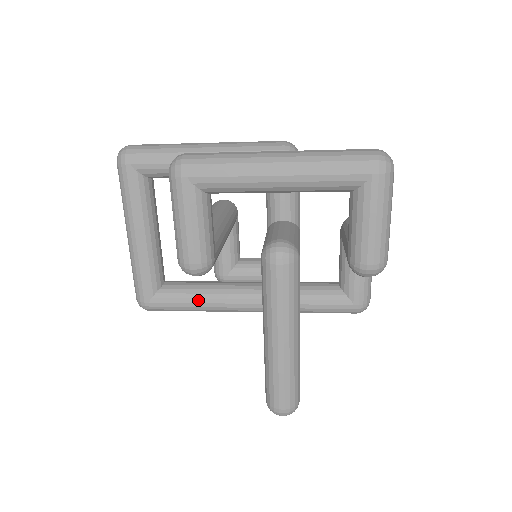
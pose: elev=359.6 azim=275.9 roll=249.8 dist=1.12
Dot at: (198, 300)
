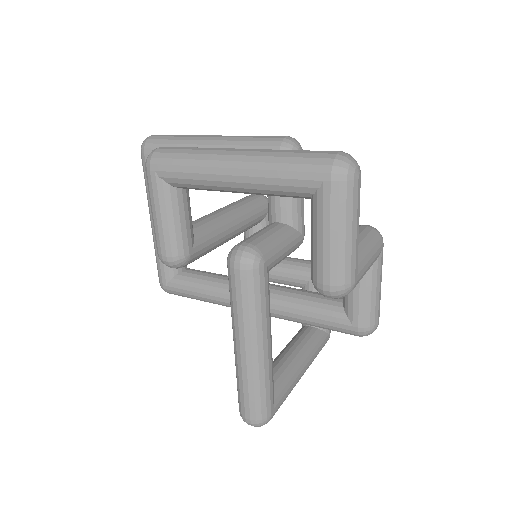
Dot at: (205, 291)
